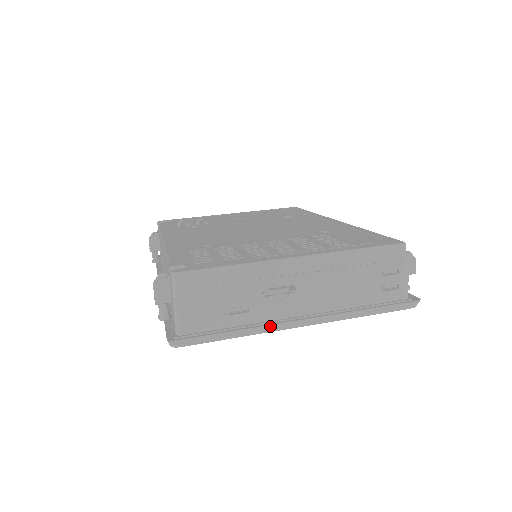
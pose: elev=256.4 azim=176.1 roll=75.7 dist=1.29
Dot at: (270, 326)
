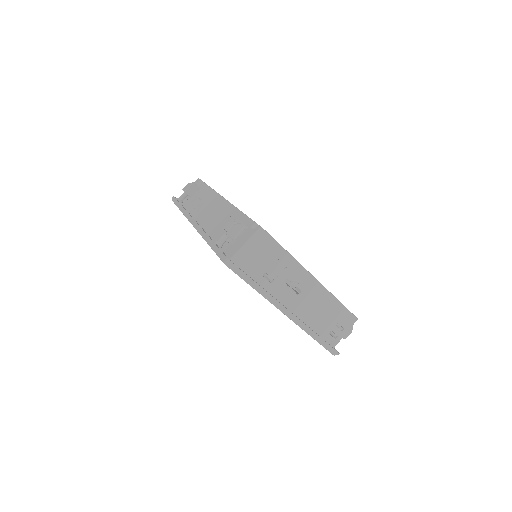
Dot at: (275, 300)
